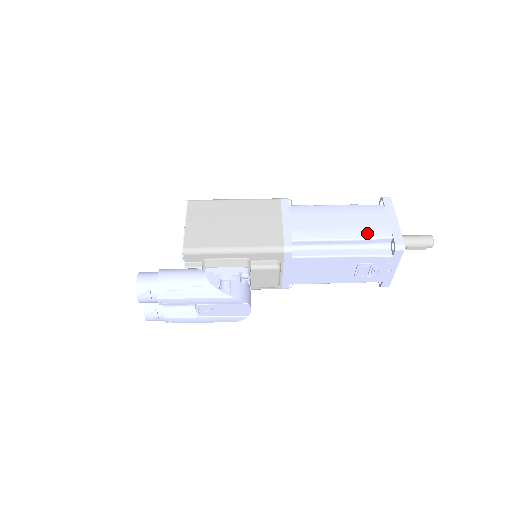
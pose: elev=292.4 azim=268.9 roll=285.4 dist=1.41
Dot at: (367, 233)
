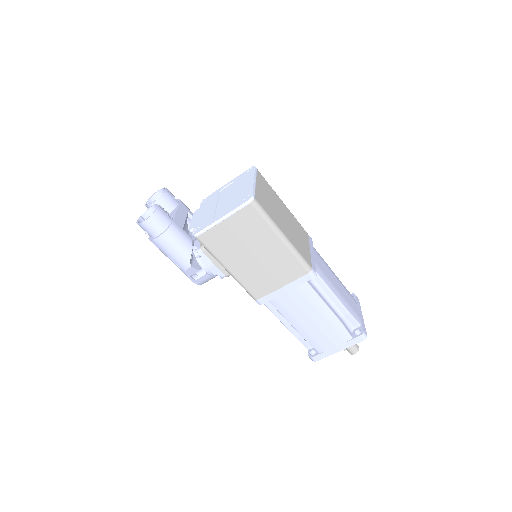
Dot at: (311, 340)
